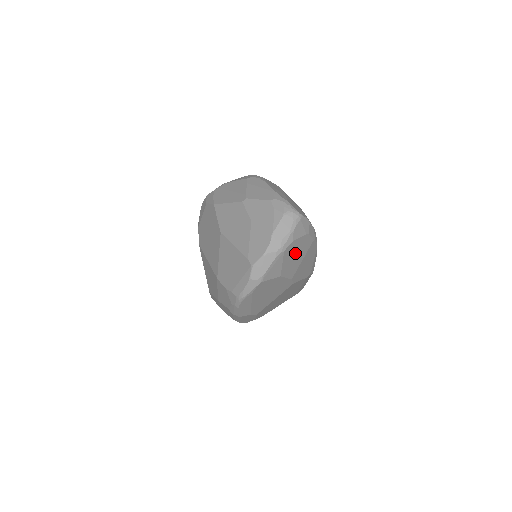
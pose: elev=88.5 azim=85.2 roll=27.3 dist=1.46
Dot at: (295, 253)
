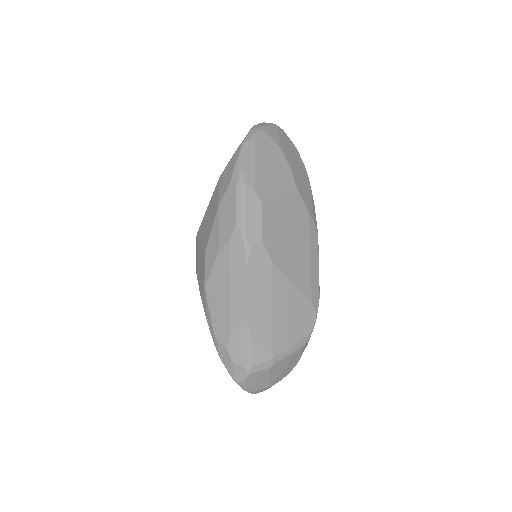
Dot at: (289, 147)
